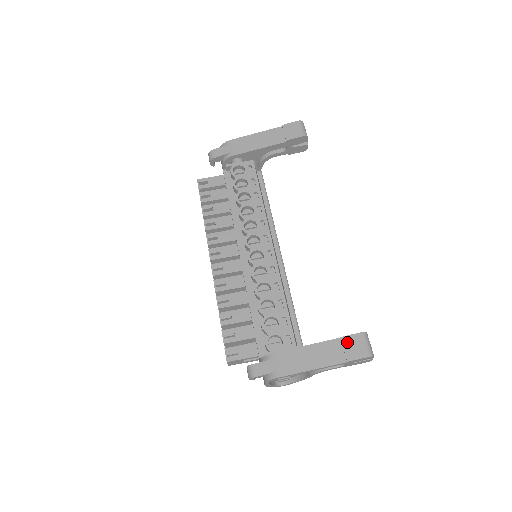
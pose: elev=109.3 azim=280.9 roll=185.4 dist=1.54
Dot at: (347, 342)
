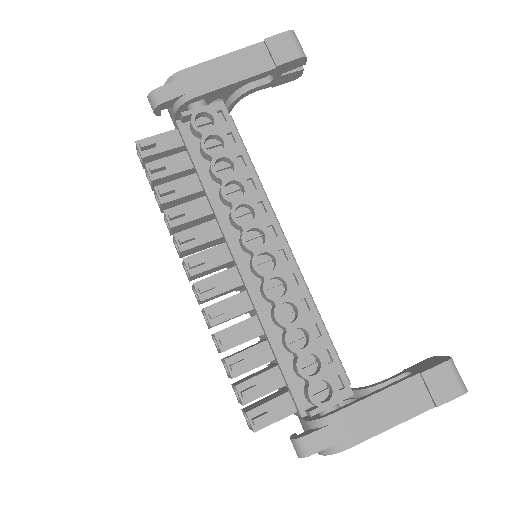
Dot at: (431, 379)
